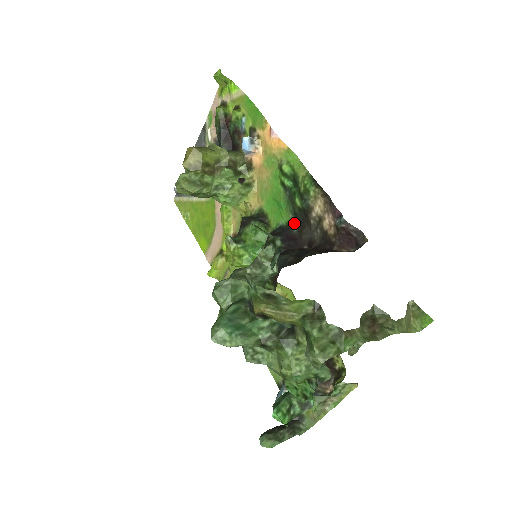
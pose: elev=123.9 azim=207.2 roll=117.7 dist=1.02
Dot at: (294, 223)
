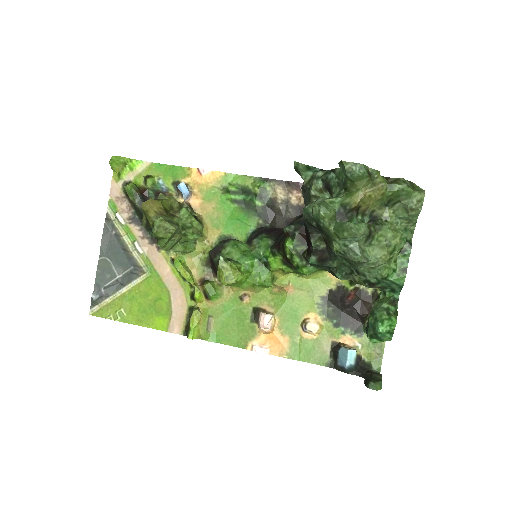
Dot at: (263, 221)
